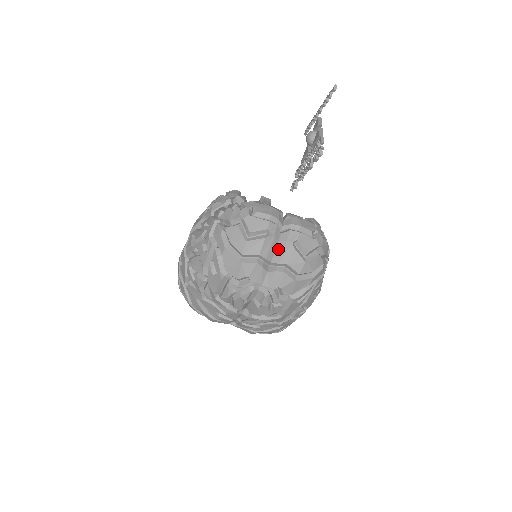
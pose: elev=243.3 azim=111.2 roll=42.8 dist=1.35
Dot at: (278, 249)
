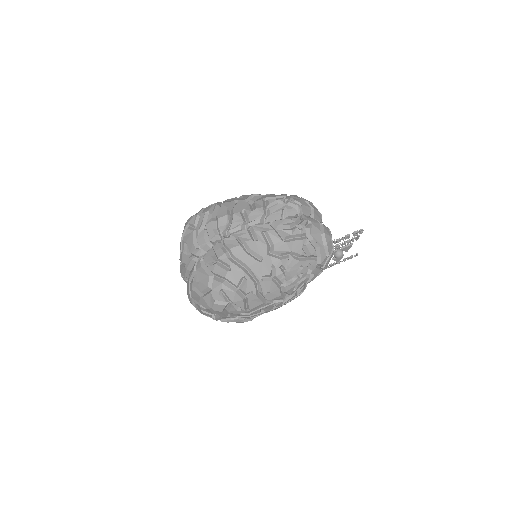
Dot at: occluded
